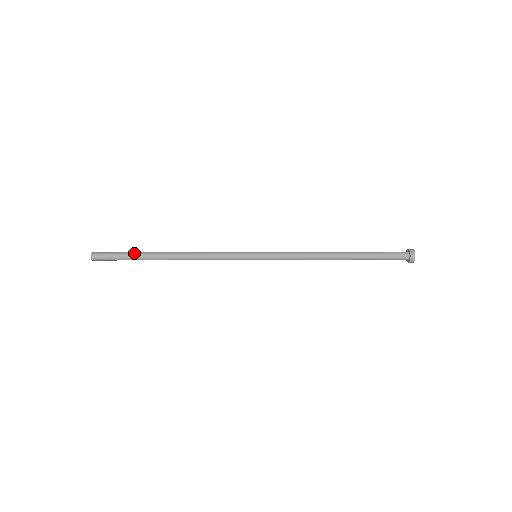
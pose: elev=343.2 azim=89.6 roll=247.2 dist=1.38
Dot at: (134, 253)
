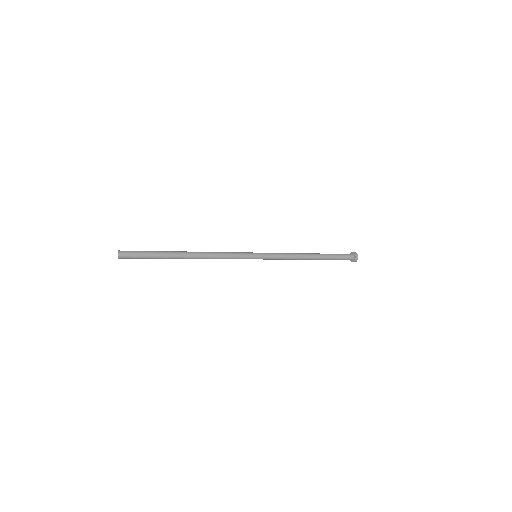
Dot at: (159, 251)
